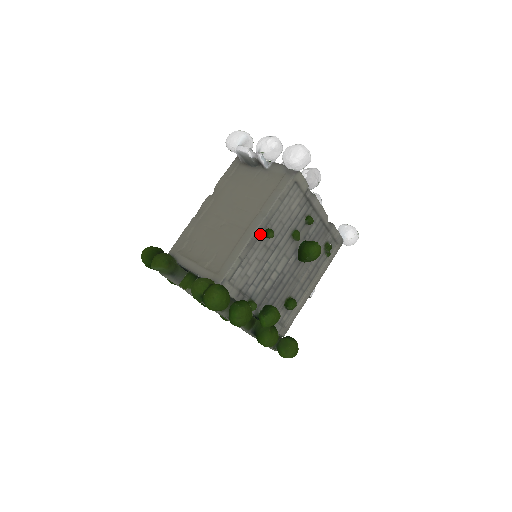
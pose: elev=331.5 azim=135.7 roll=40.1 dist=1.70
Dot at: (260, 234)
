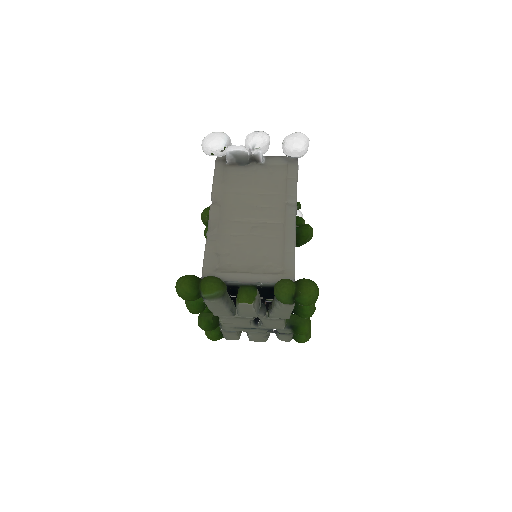
Dot at: occluded
